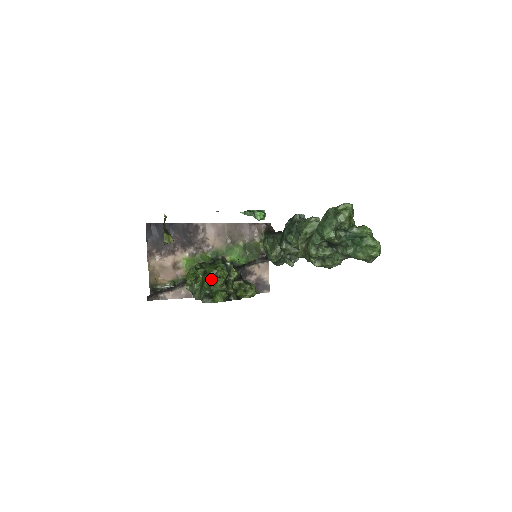
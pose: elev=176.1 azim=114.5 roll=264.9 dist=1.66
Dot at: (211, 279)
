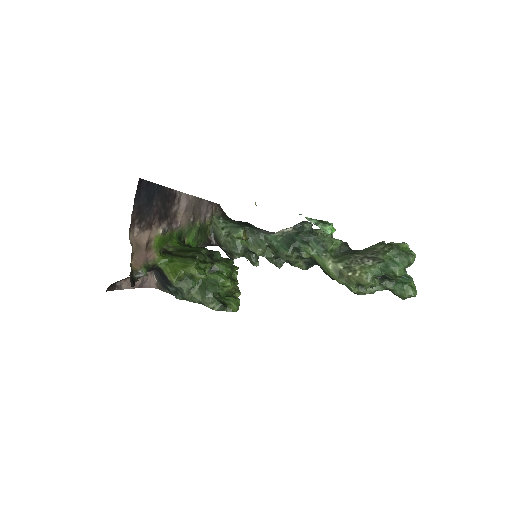
Dot at: (229, 282)
